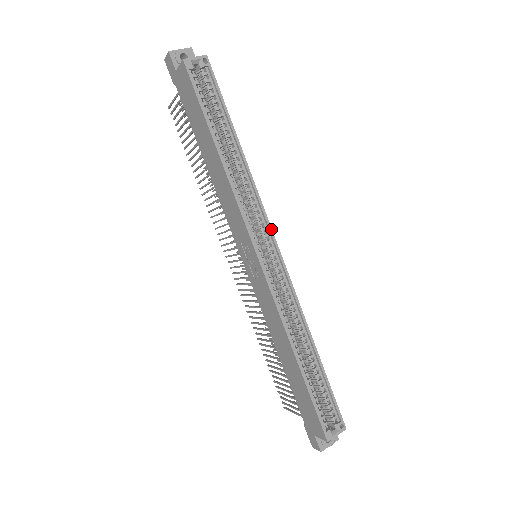
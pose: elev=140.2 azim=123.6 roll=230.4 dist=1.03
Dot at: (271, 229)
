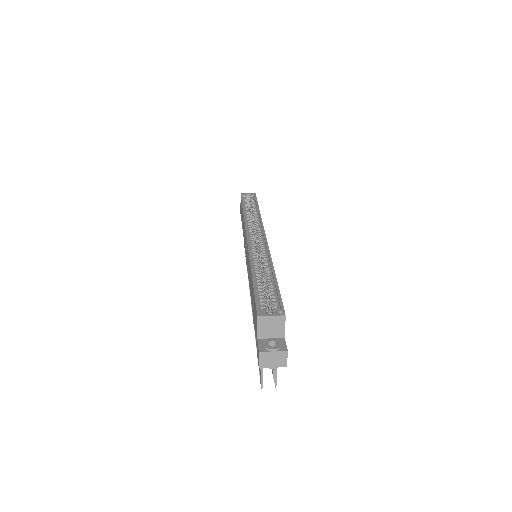
Dot at: occluded
